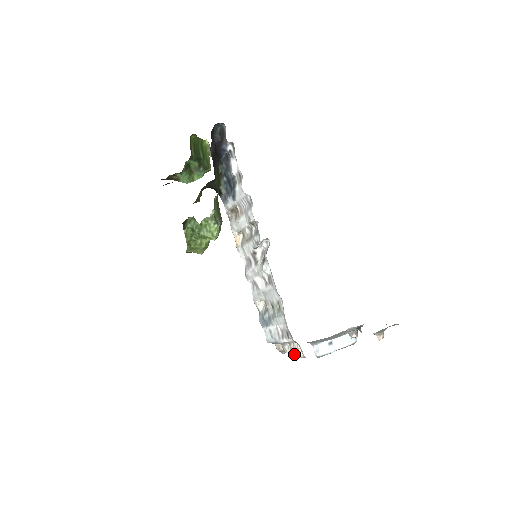
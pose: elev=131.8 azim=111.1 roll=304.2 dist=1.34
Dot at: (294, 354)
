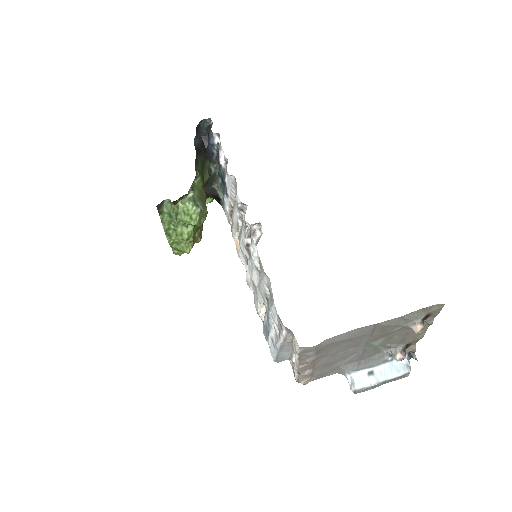
Dot at: (299, 362)
